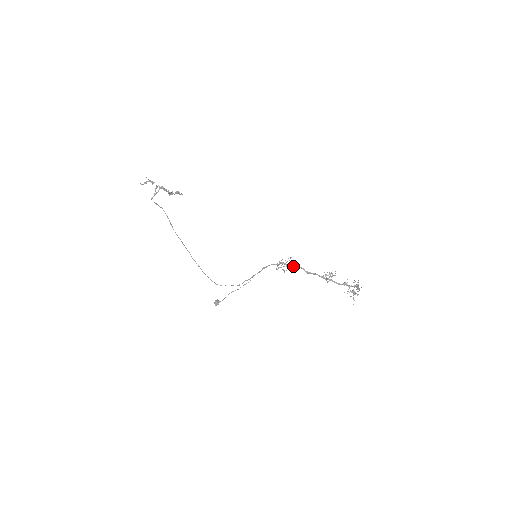
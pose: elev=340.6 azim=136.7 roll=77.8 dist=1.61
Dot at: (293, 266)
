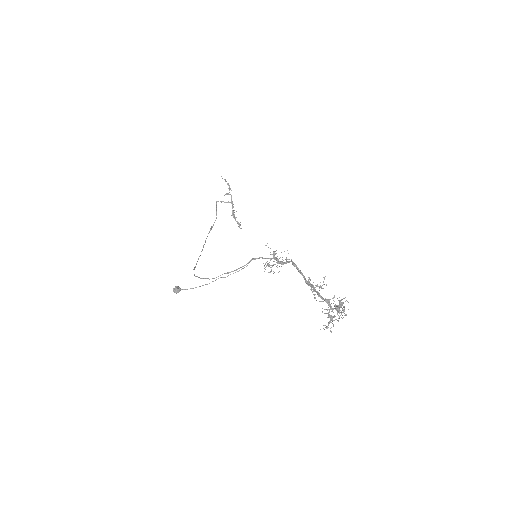
Dot at: occluded
